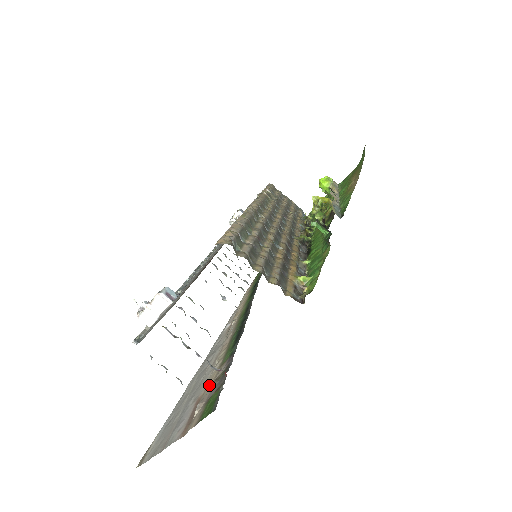
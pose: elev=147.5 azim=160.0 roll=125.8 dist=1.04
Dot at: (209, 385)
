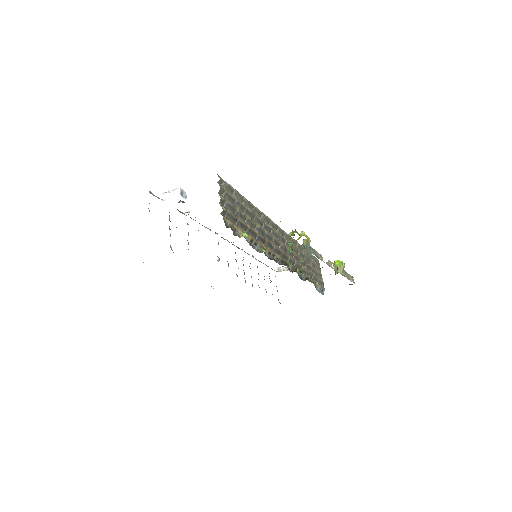
Dot at: occluded
